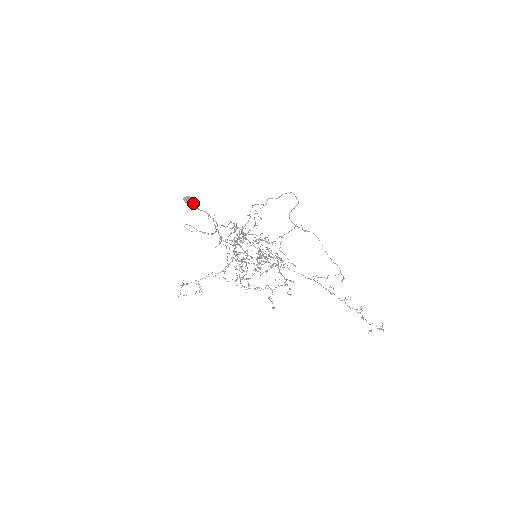
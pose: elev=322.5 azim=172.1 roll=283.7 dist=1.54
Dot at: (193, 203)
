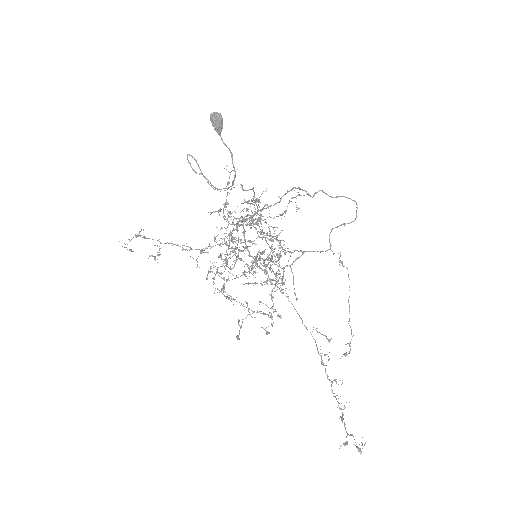
Dot at: (220, 128)
